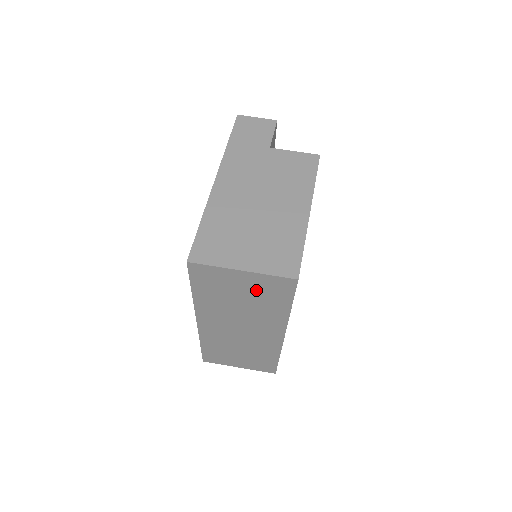
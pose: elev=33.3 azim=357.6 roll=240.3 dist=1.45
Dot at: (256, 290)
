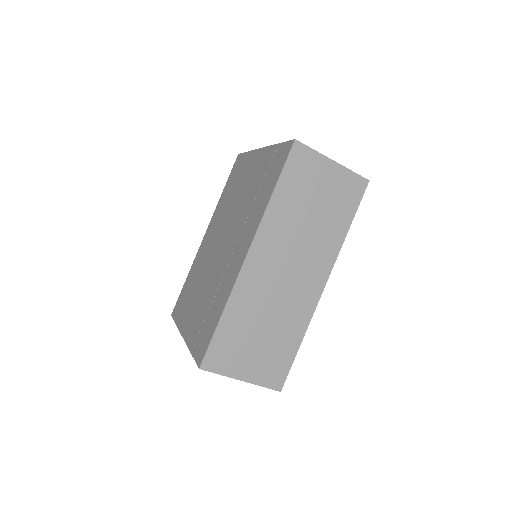
Dot at: (333, 193)
